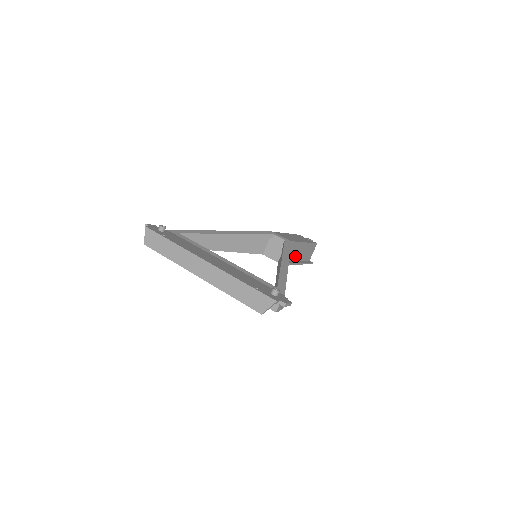
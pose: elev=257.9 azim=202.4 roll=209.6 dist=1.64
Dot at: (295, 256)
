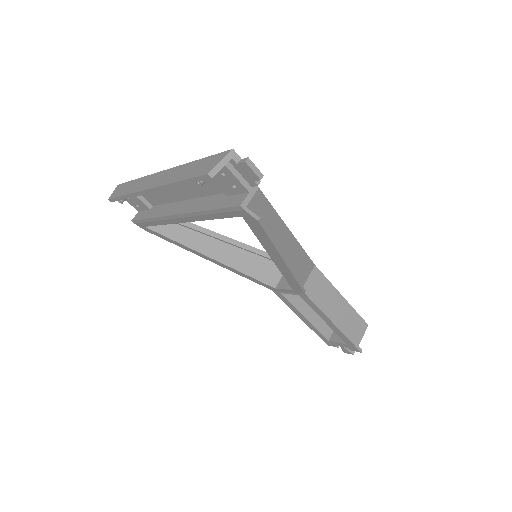
Dot at: (326, 307)
